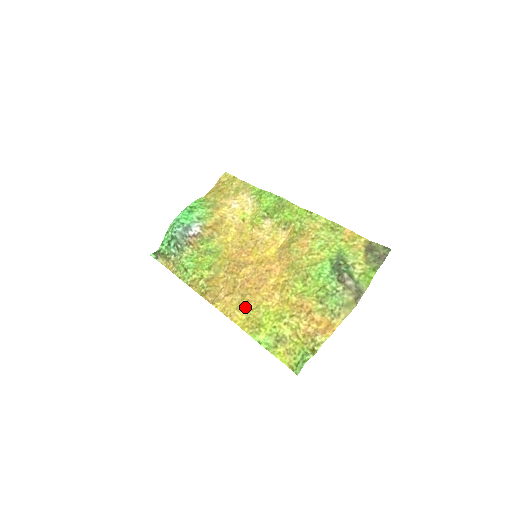
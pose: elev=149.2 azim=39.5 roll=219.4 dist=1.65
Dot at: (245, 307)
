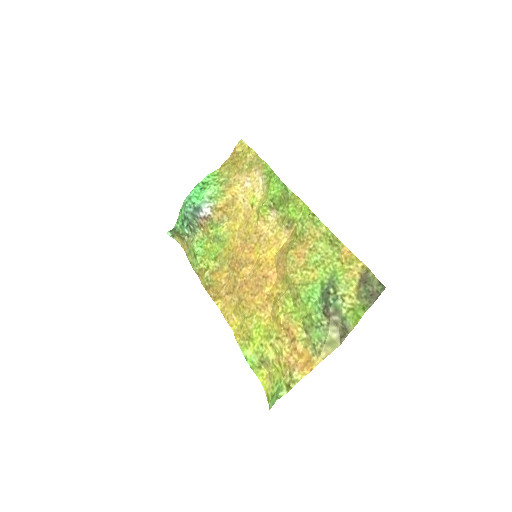
Dot at: (241, 313)
